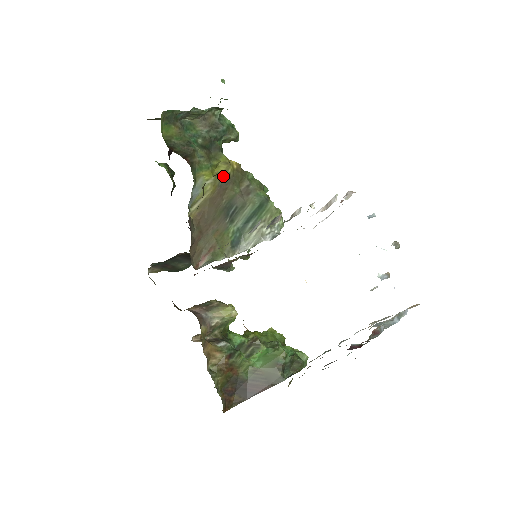
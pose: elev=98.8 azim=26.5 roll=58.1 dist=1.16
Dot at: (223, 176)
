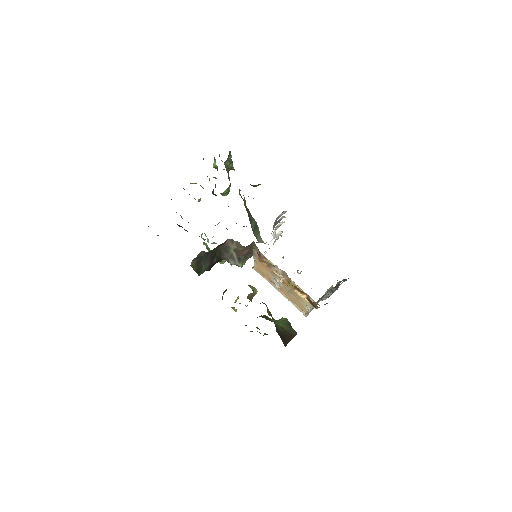
Dot at: (243, 199)
